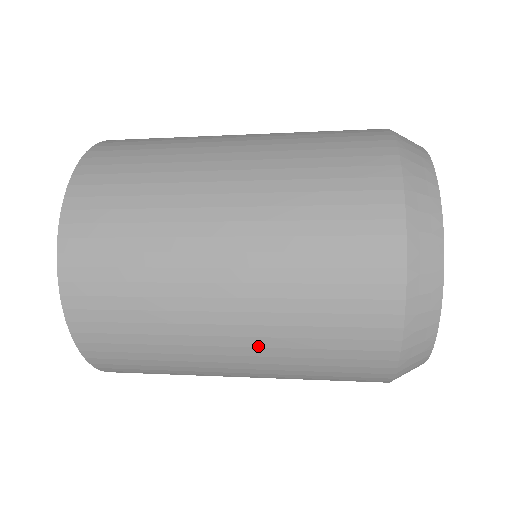
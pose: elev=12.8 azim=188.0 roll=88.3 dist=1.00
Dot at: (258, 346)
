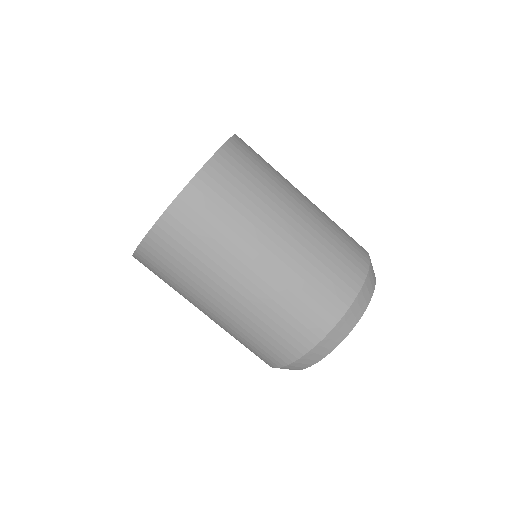
Dot at: (220, 322)
